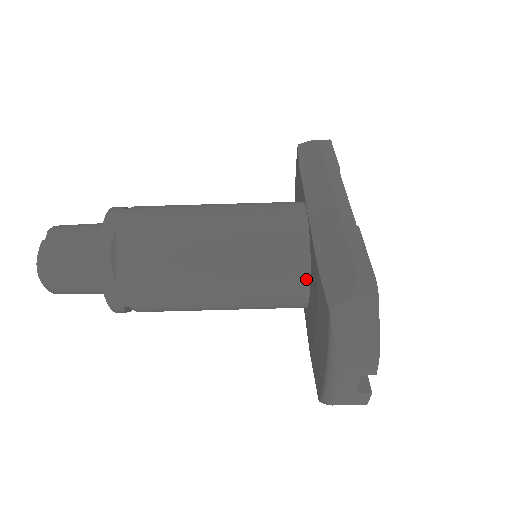
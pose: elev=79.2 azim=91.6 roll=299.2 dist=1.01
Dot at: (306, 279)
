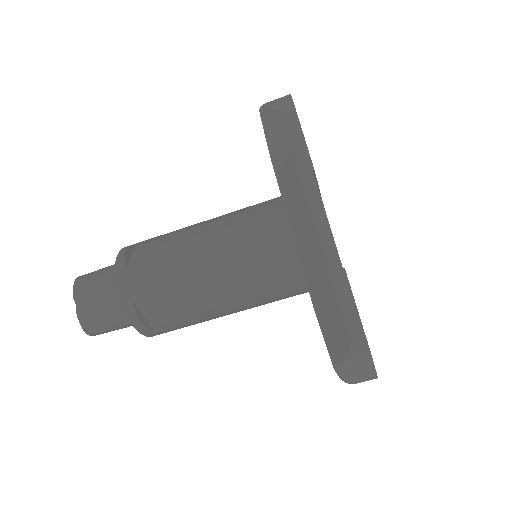
Dot at: (307, 289)
